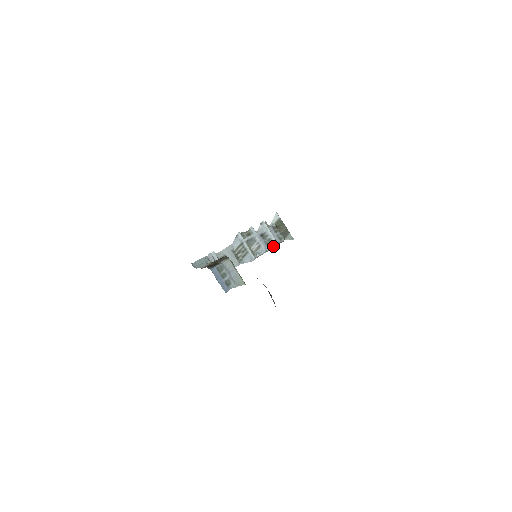
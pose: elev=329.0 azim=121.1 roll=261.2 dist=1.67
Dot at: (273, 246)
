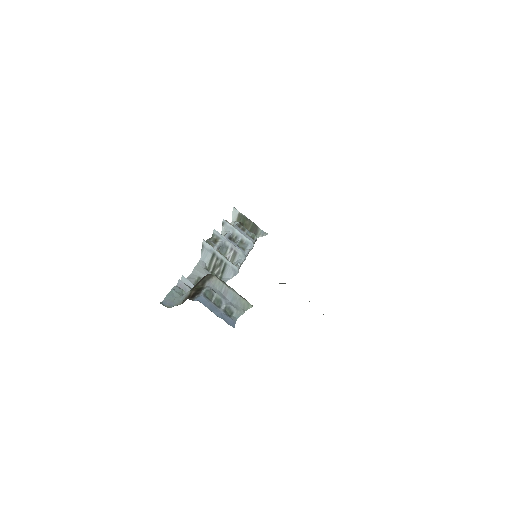
Dot at: (249, 248)
